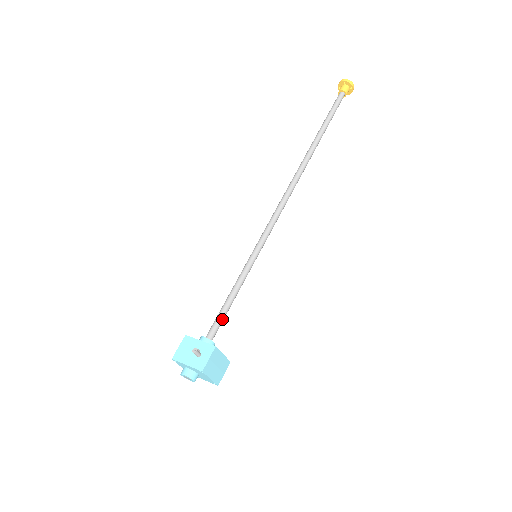
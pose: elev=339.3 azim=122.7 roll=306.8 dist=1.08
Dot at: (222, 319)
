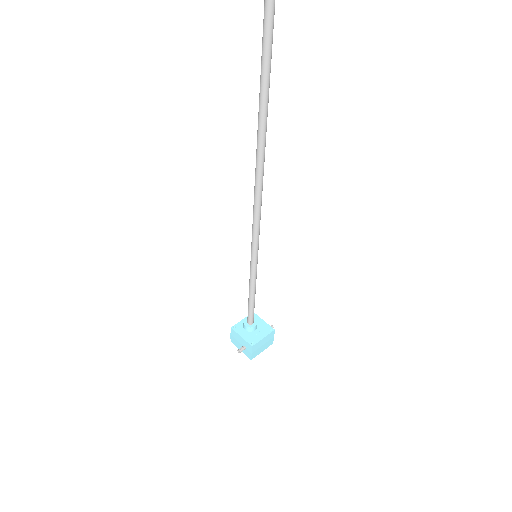
Dot at: (252, 310)
